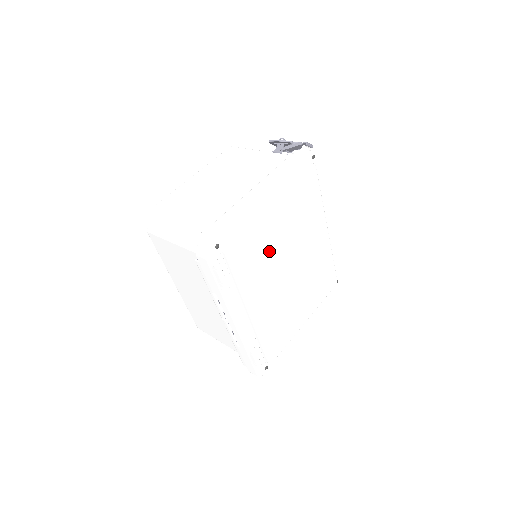
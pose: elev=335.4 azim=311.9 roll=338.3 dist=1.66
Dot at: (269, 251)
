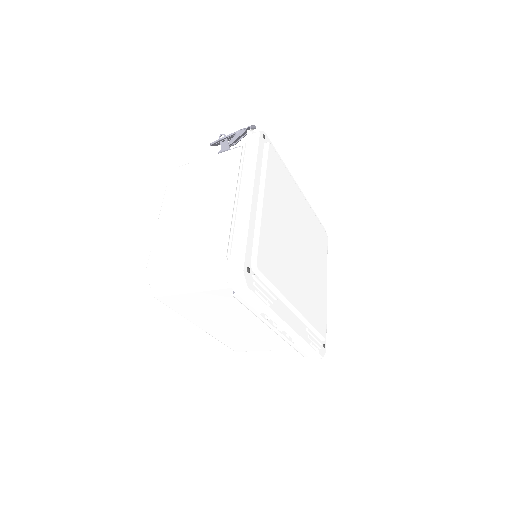
Dot at: (280, 245)
